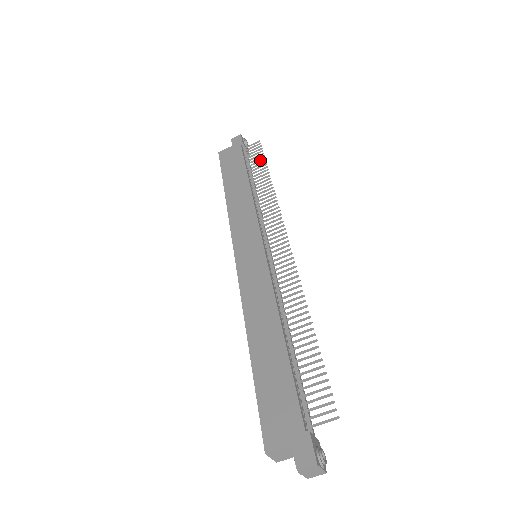
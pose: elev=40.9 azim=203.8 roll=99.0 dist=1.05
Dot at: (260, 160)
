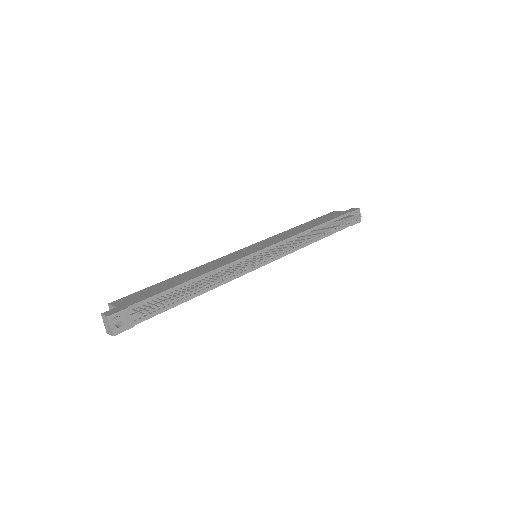
Dot at: (342, 223)
